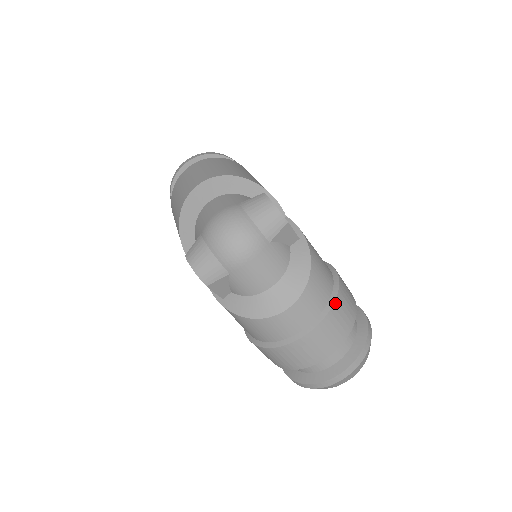
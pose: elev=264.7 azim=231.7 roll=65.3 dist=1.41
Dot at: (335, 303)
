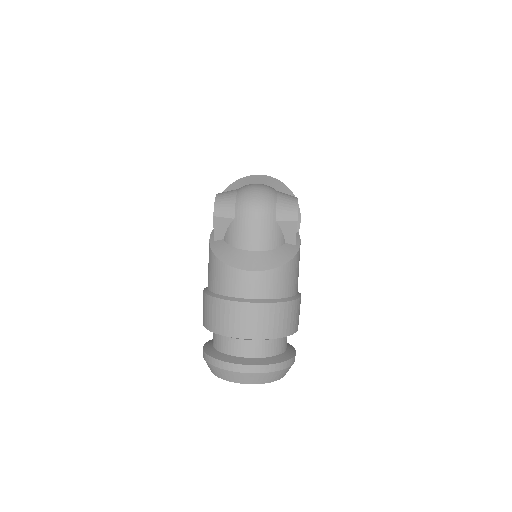
Dot at: (283, 303)
